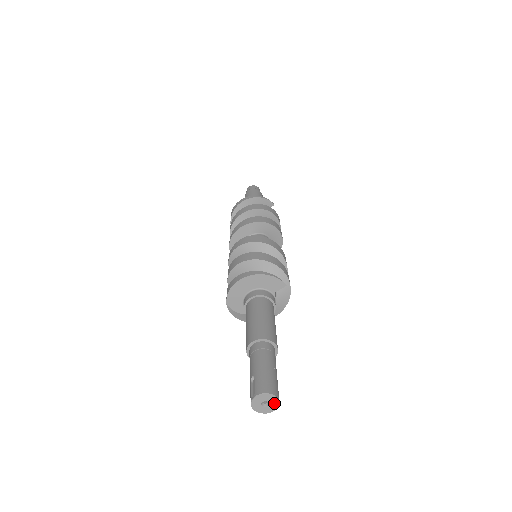
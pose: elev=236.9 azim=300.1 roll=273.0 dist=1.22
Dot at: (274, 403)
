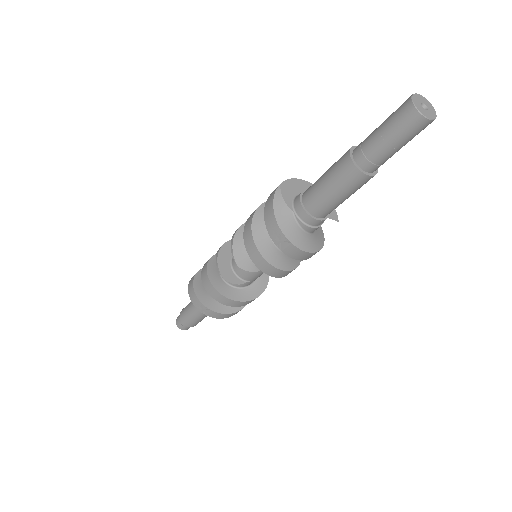
Dot at: (432, 114)
